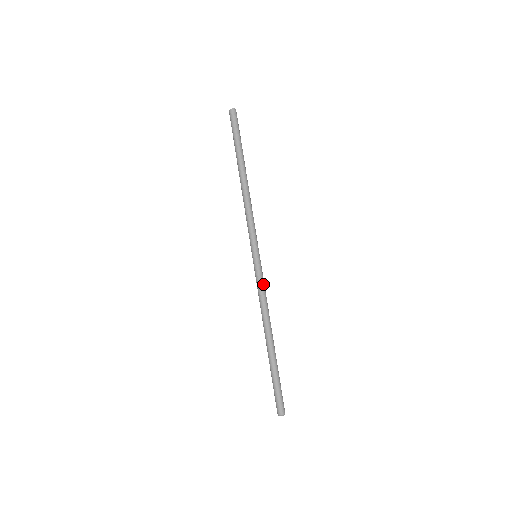
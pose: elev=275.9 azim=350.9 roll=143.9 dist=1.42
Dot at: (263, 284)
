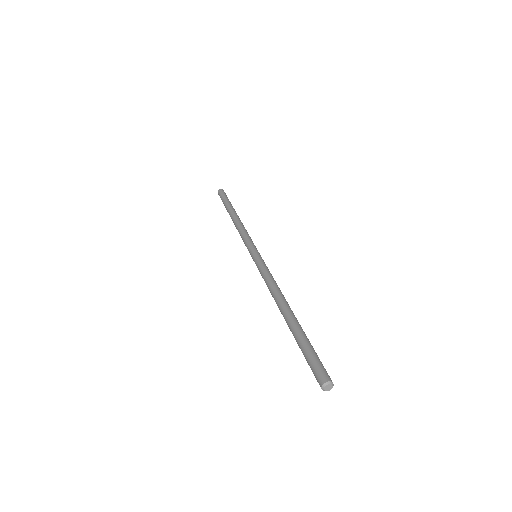
Dot at: occluded
